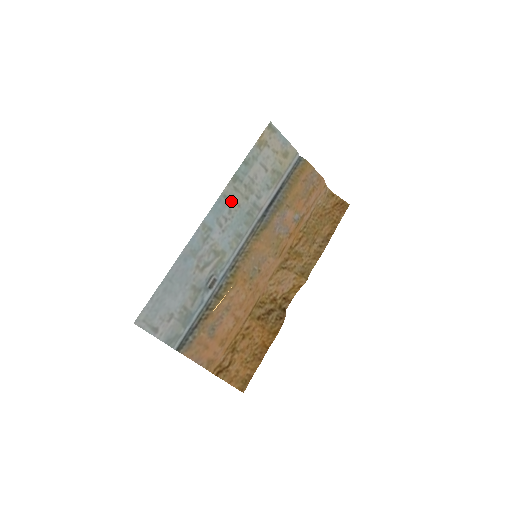
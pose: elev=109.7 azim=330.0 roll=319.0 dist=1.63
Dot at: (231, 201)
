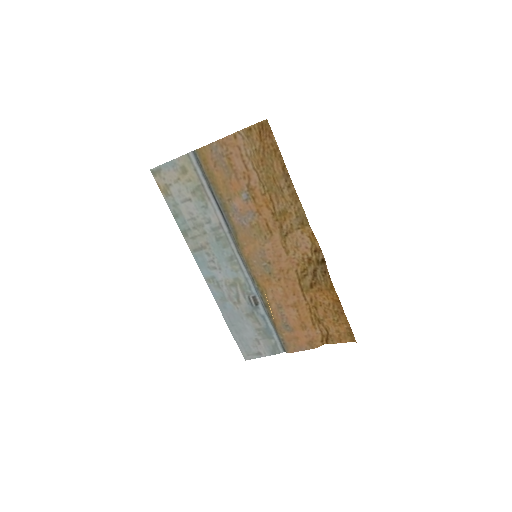
Dot at: (201, 248)
